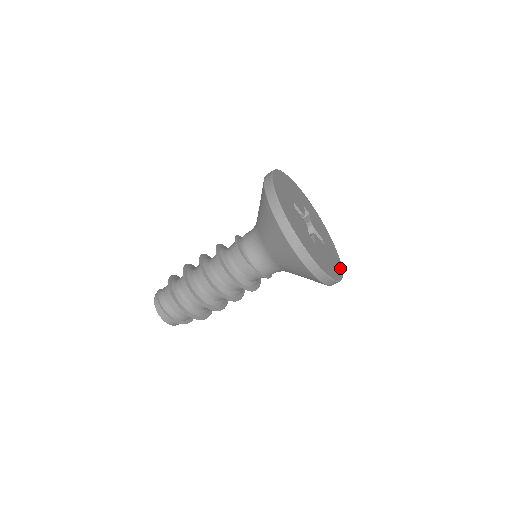
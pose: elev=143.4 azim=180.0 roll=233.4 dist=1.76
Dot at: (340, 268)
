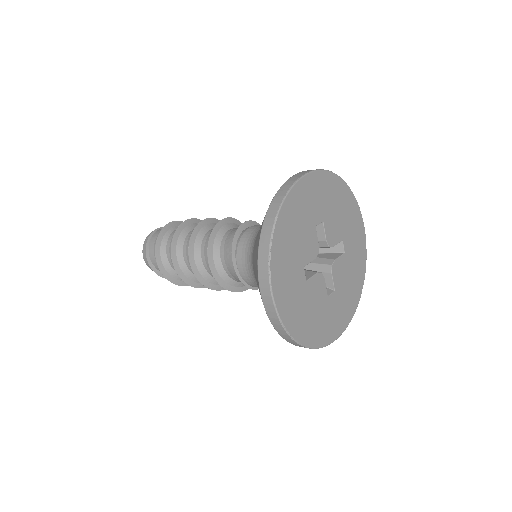
Dot at: (329, 337)
